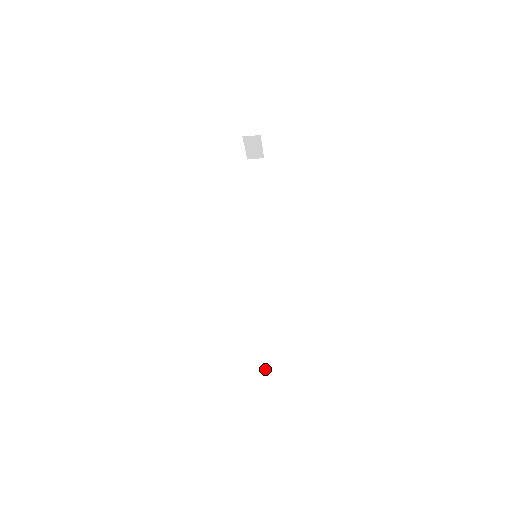
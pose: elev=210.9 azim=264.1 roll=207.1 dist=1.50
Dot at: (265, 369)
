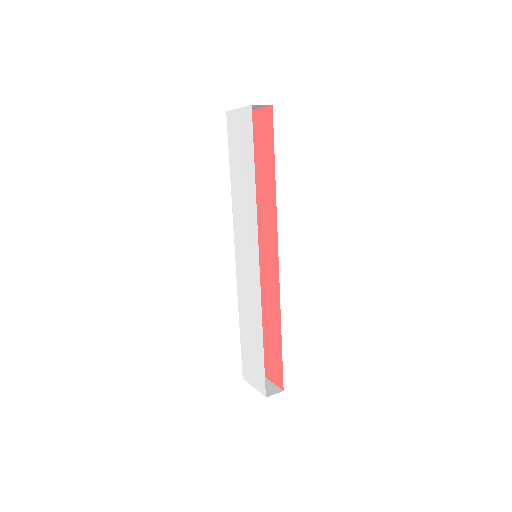
Dot at: occluded
